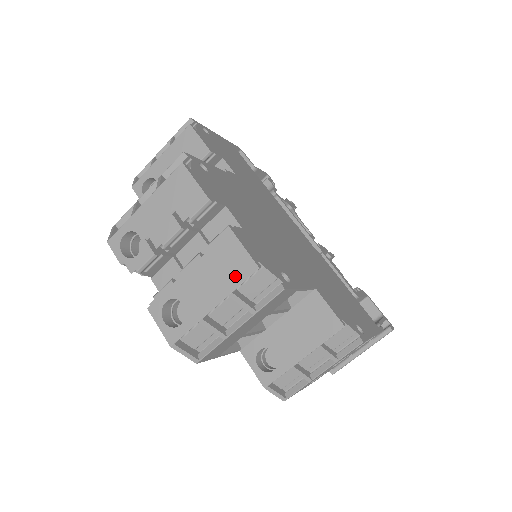
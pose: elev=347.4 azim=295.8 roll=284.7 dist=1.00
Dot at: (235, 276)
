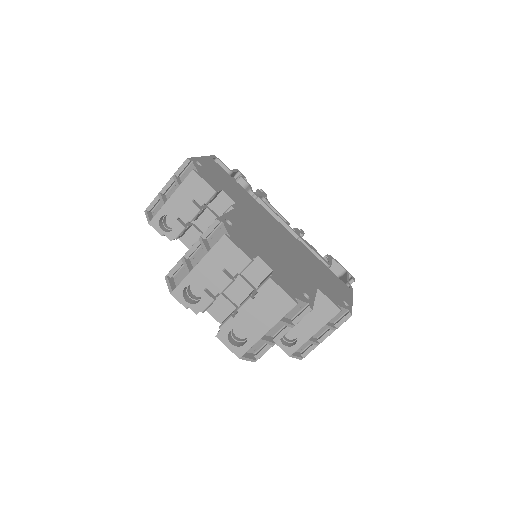
Dot at: (281, 310)
